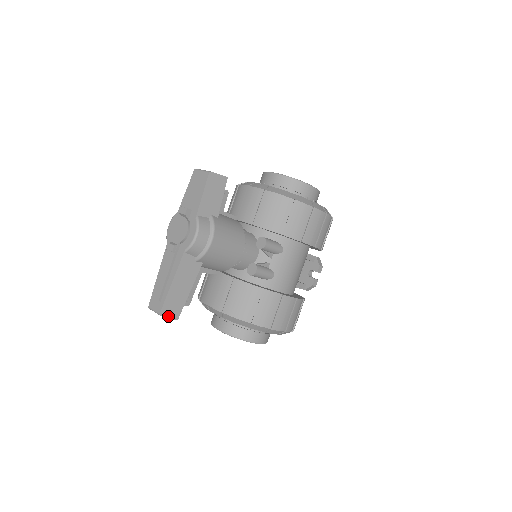
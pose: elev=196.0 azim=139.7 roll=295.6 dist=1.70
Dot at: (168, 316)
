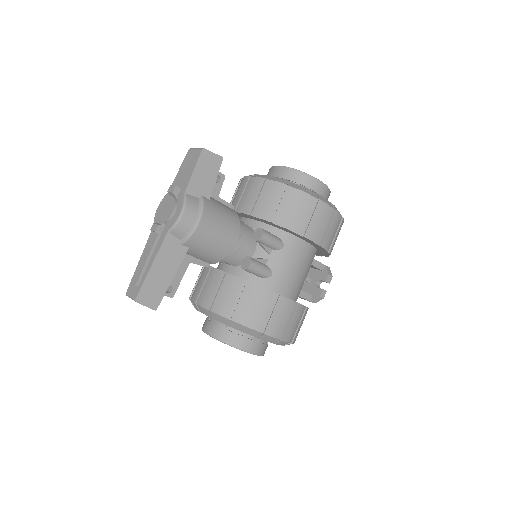
Dot at: (145, 304)
